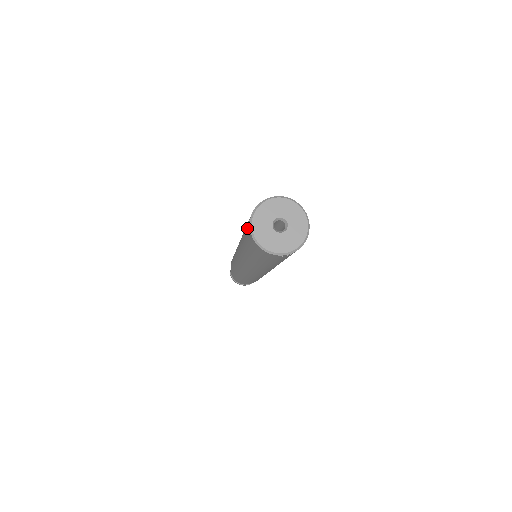
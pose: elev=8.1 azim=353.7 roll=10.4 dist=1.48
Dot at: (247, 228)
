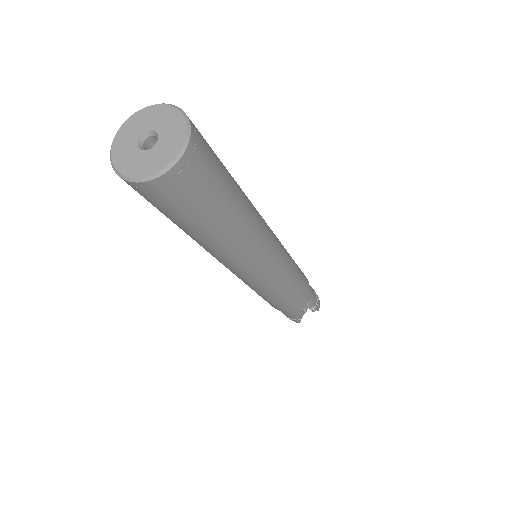
Dot at: occluded
